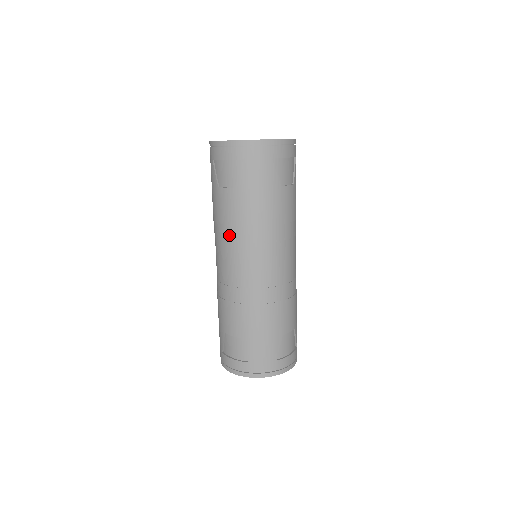
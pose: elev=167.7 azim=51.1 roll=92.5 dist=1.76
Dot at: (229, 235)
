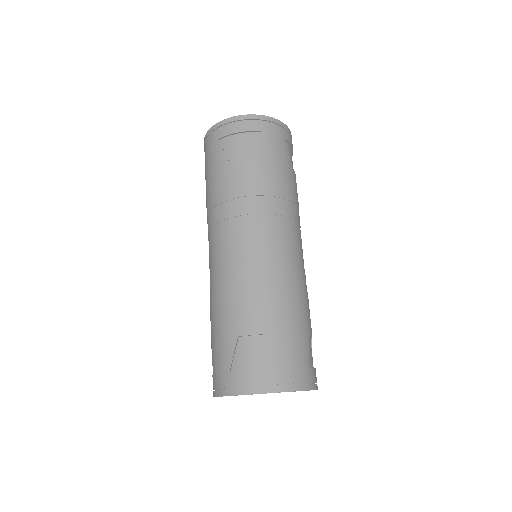
Dot at: (245, 207)
